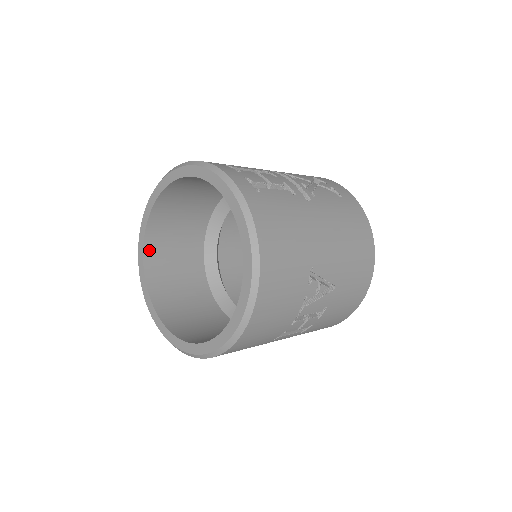
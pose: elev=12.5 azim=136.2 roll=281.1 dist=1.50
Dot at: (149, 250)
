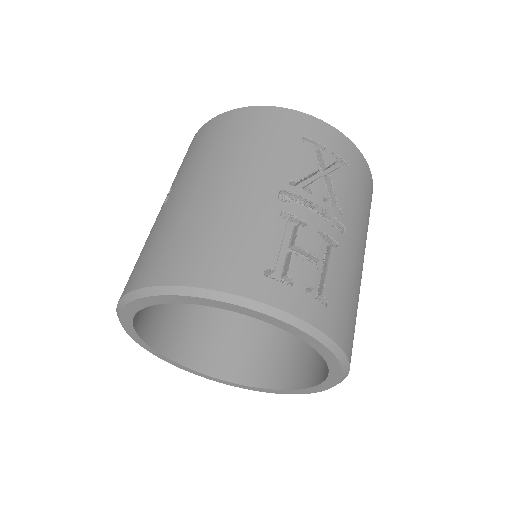
Dot at: (138, 322)
